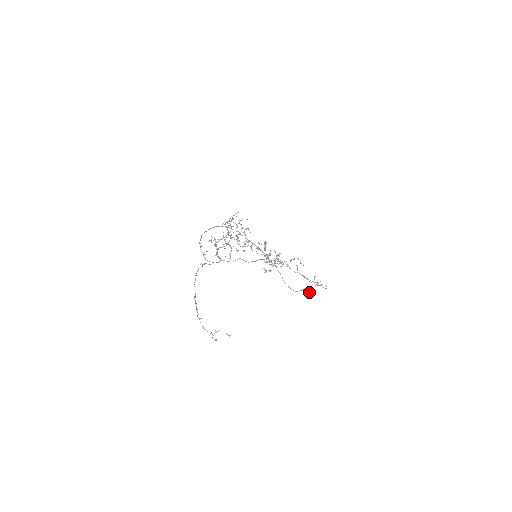
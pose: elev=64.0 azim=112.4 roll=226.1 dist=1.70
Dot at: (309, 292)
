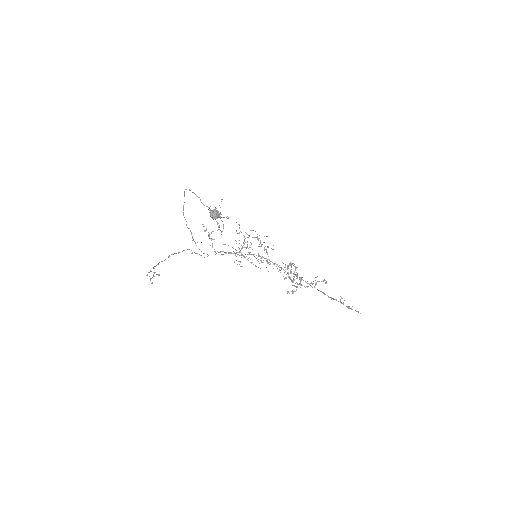
Dot at: (212, 211)
